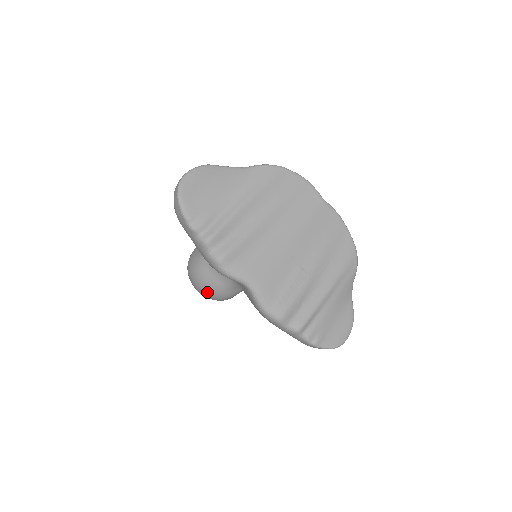
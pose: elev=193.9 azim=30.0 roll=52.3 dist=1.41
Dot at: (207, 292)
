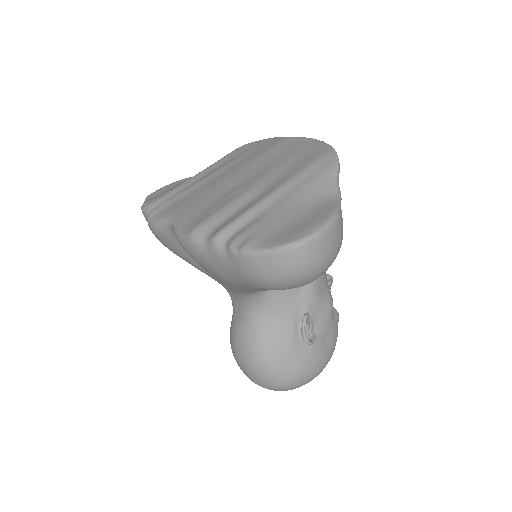
Dot at: (238, 355)
